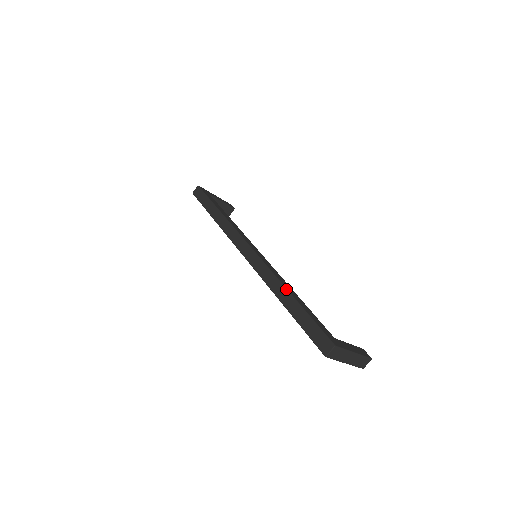
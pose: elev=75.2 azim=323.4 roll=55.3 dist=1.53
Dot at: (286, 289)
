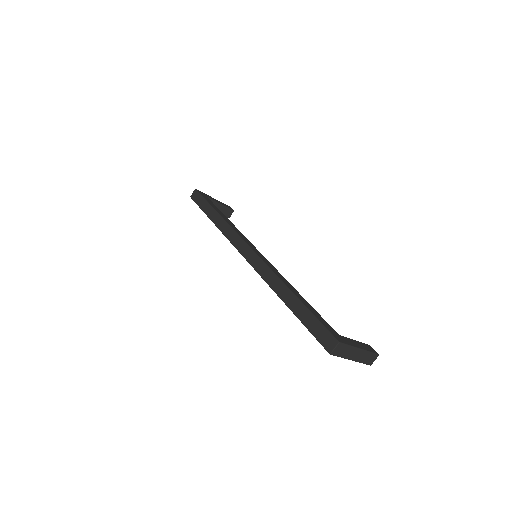
Dot at: (287, 287)
